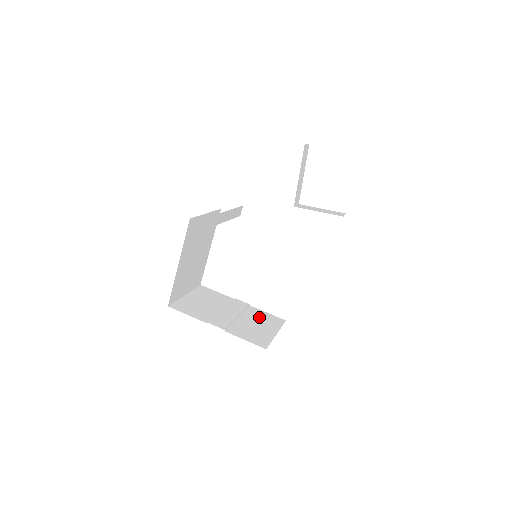
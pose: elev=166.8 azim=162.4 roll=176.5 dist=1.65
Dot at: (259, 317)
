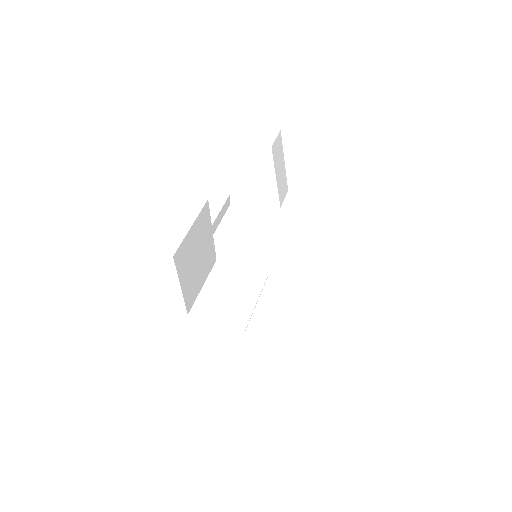
Dot at: (279, 291)
